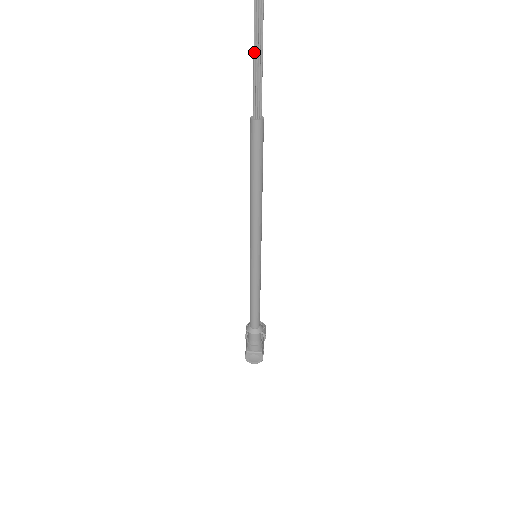
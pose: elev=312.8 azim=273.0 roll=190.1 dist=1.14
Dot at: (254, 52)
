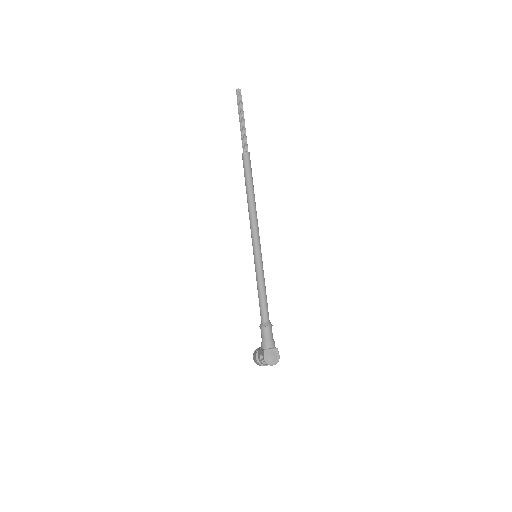
Dot at: (241, 120)
